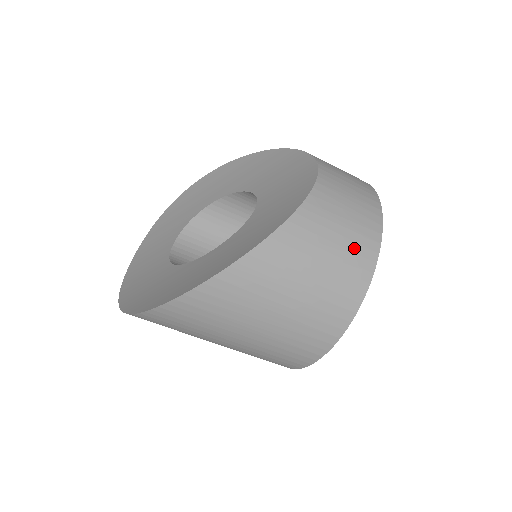
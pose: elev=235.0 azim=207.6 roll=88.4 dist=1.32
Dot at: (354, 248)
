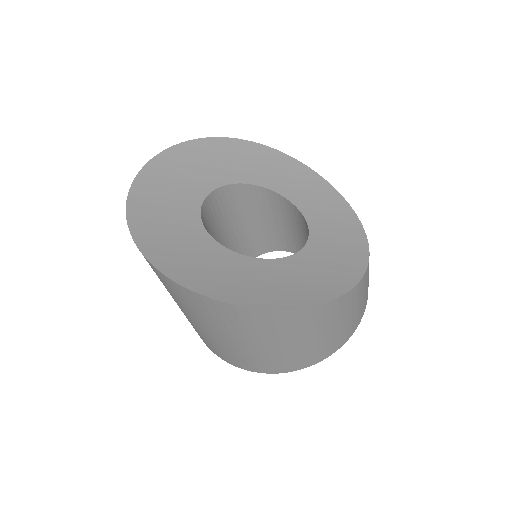
Dot at: (359, 315)
